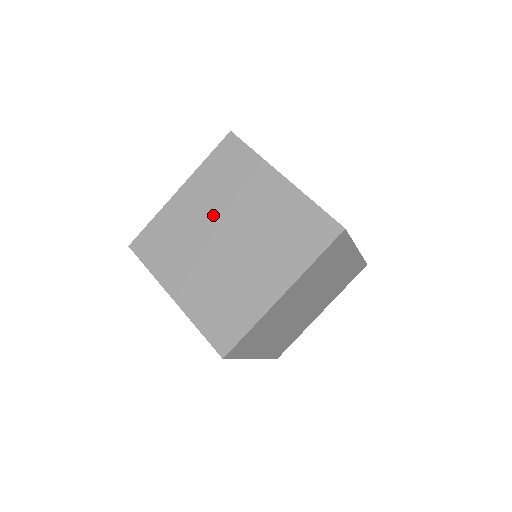
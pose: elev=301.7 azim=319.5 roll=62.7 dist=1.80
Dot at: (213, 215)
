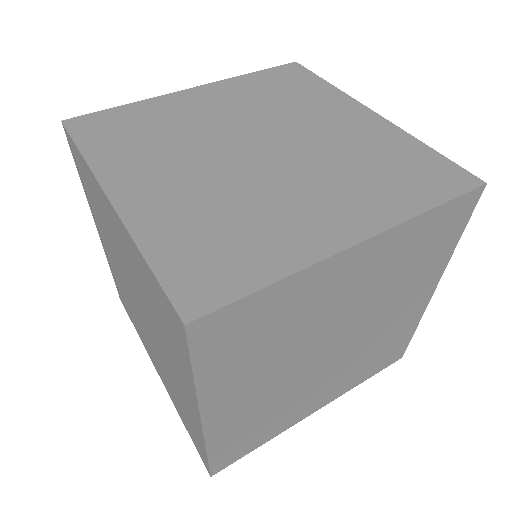
Dot at: (241, 121)
